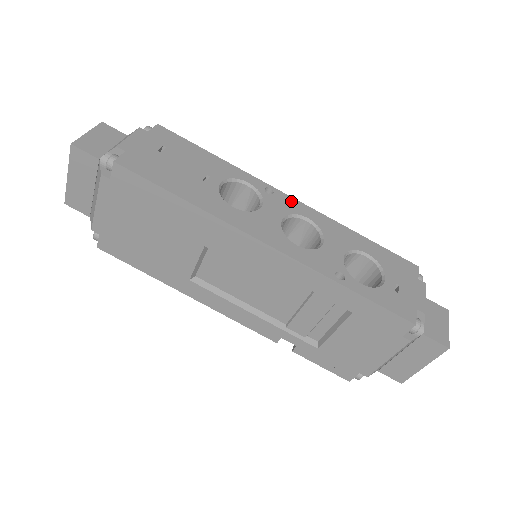
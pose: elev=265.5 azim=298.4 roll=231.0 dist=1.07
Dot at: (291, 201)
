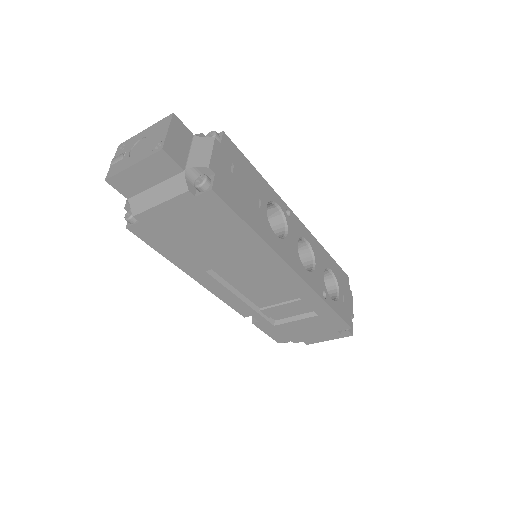
Dot at: (298, 223)
